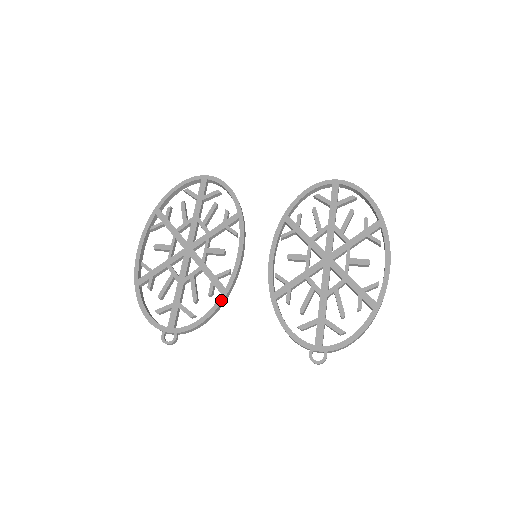
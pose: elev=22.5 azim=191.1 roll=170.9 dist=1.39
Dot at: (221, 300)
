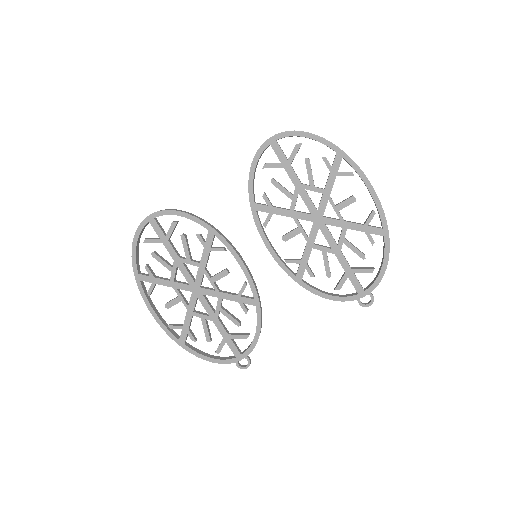
Dot at: (259, 311)
